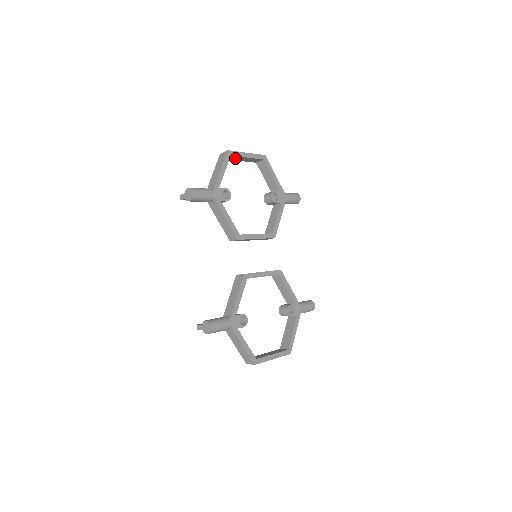
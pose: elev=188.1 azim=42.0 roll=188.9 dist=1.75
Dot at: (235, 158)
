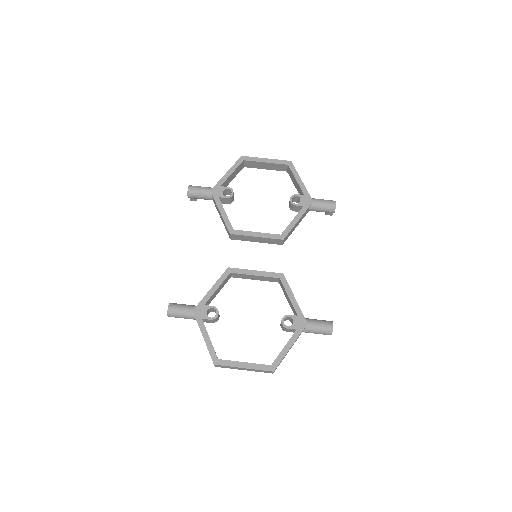
Dot at: (255, 165)
